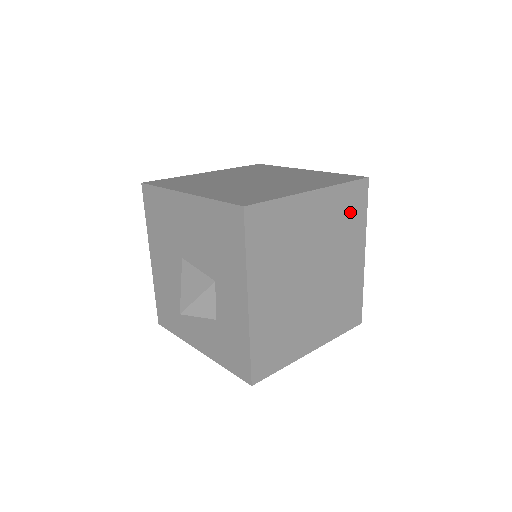
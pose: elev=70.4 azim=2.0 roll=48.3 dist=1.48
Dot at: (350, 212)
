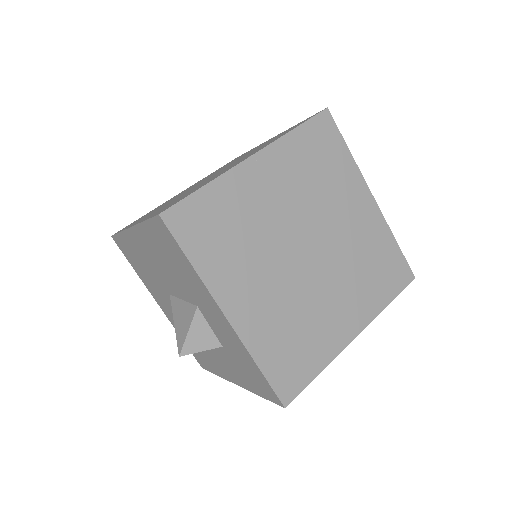
Dot at: (321, 158)
